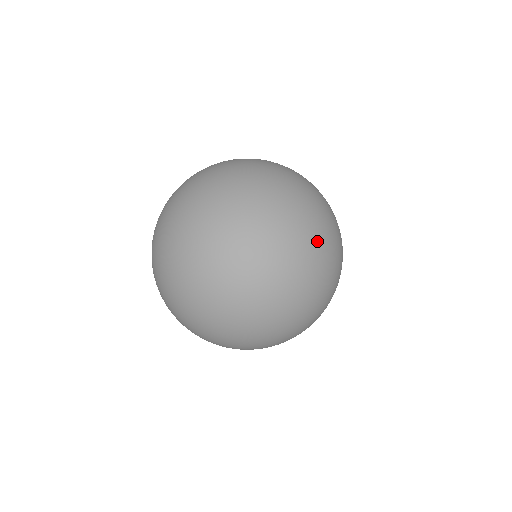
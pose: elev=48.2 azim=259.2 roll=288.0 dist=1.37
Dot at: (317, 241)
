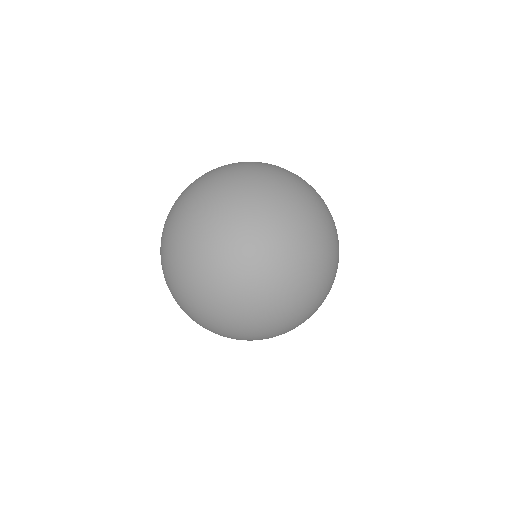
Dot at: occluded
